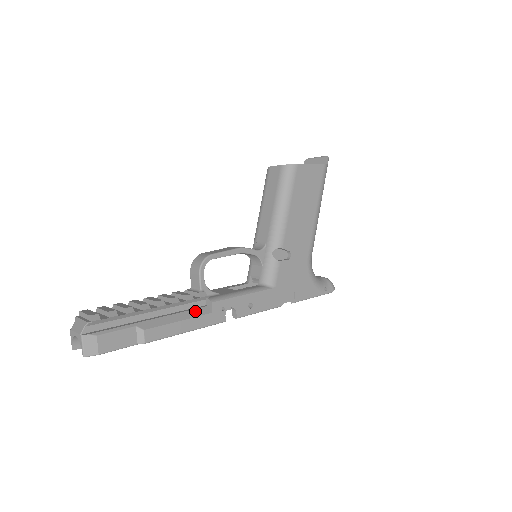
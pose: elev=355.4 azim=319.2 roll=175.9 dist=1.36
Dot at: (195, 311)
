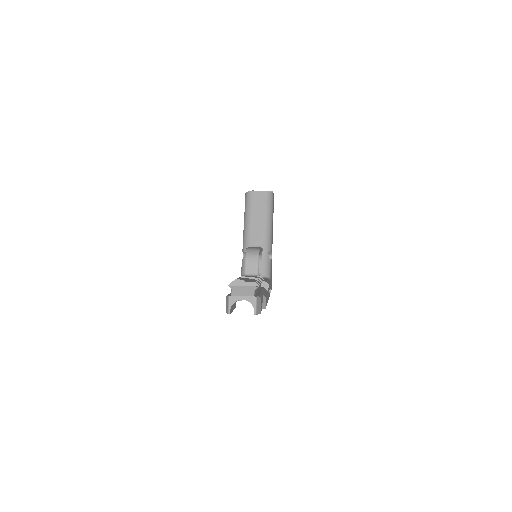
Dot at: occluded
